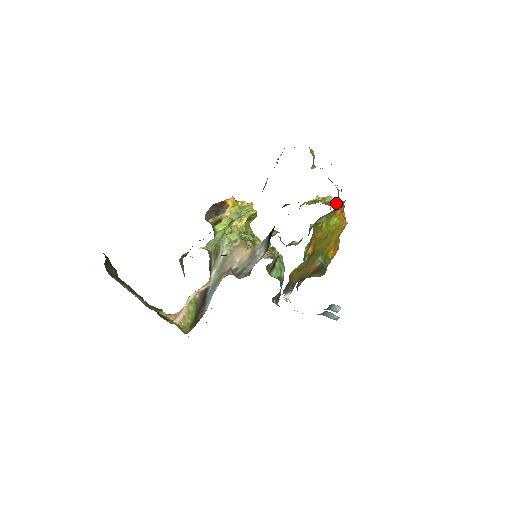
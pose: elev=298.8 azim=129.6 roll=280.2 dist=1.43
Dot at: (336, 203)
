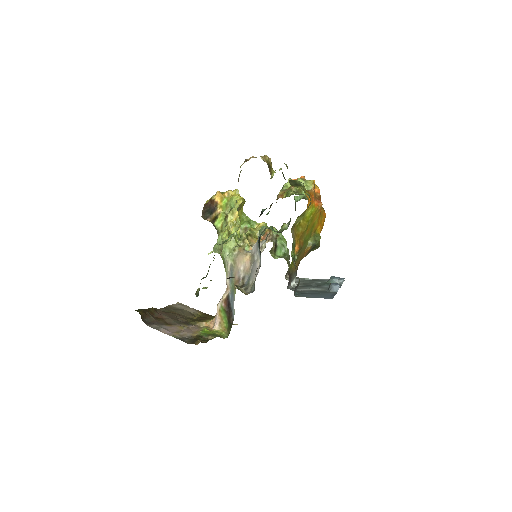
Dot at: (307, 186)
